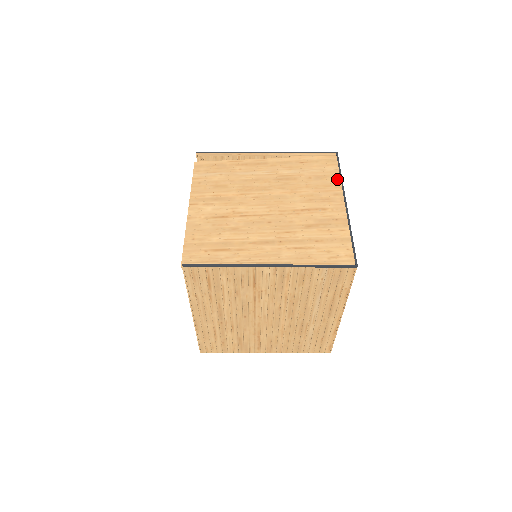
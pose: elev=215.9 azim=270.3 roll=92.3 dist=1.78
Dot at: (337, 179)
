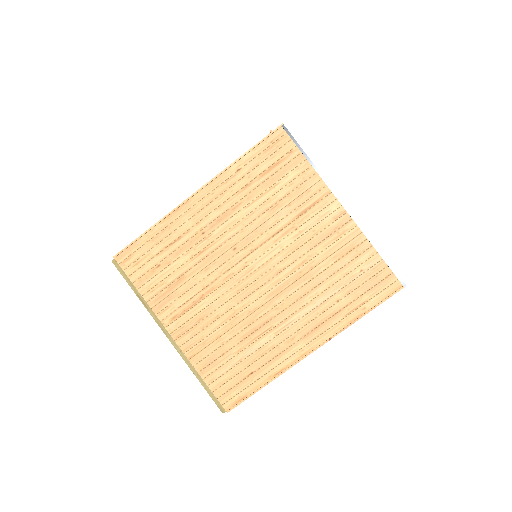
Dot at: occluded
